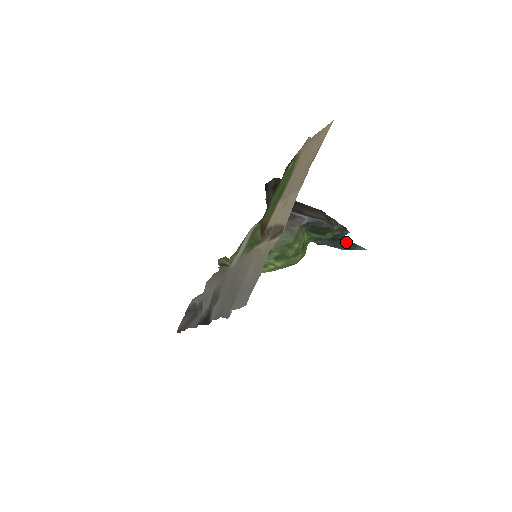
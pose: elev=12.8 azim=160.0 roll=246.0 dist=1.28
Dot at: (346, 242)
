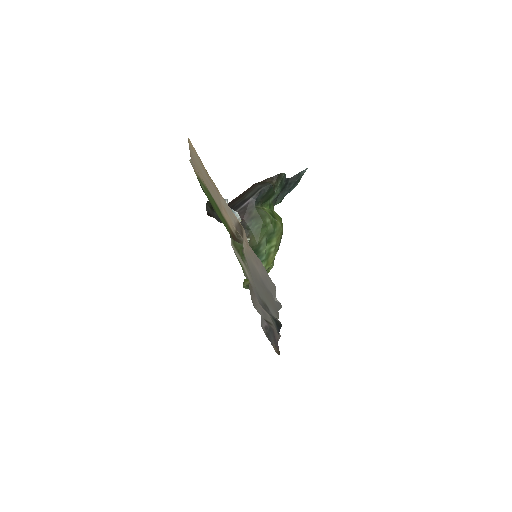
Dot at: (292, 180)
